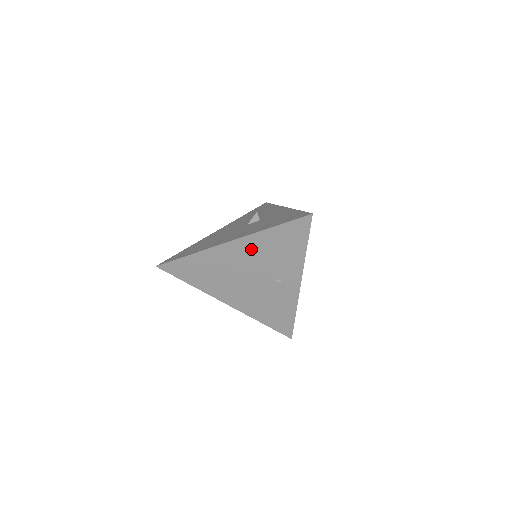
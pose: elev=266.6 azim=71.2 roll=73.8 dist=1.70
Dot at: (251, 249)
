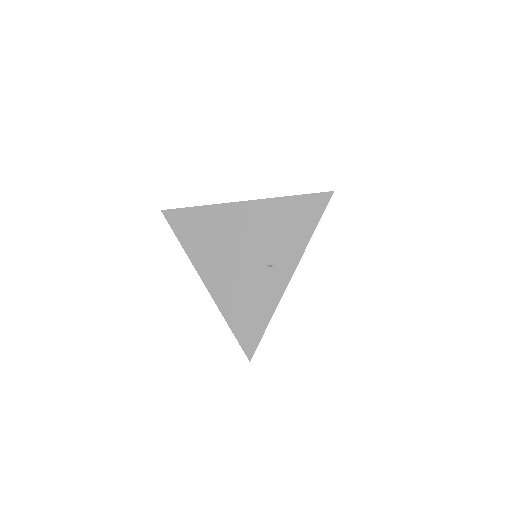
Dot at: (260, 216)
